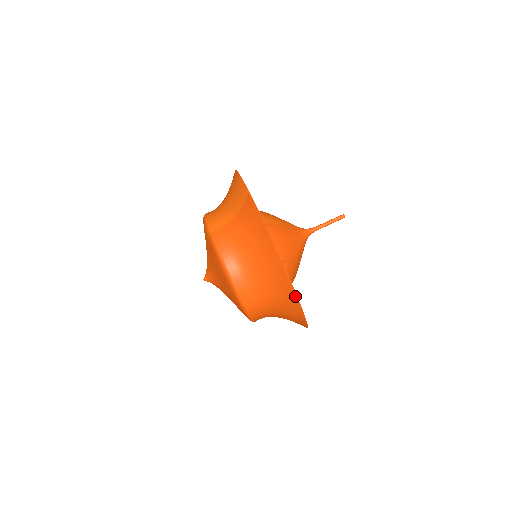
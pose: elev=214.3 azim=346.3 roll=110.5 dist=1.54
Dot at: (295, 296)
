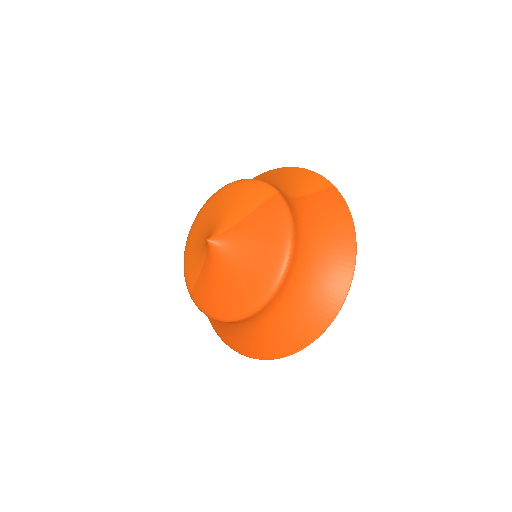
Dot at: (342, 300)
